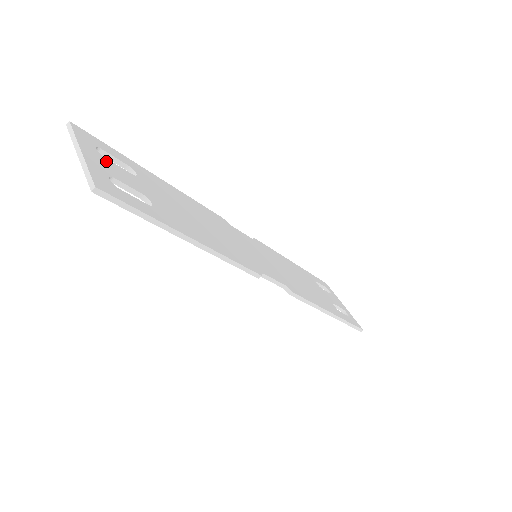
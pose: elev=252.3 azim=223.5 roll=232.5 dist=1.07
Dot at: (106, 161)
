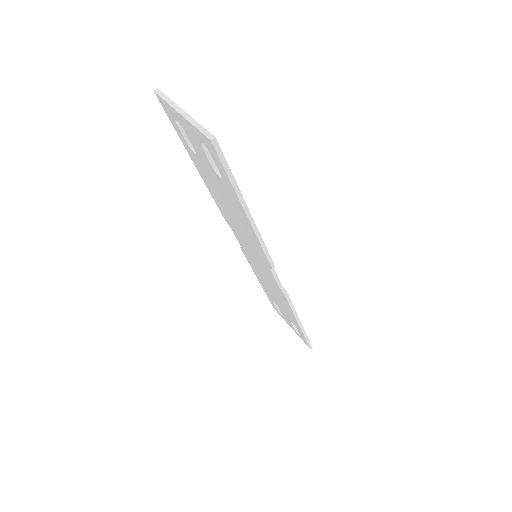
Dot at: occluded
